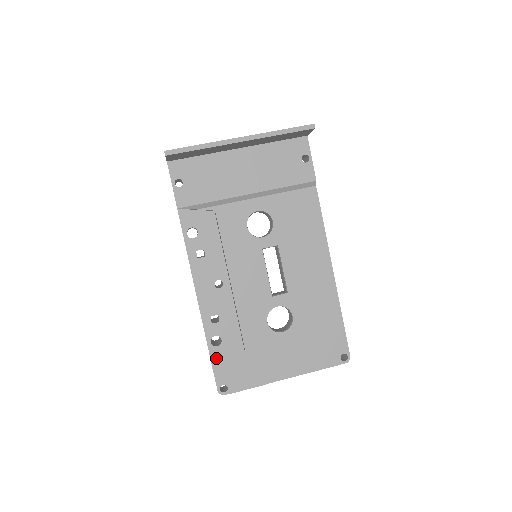
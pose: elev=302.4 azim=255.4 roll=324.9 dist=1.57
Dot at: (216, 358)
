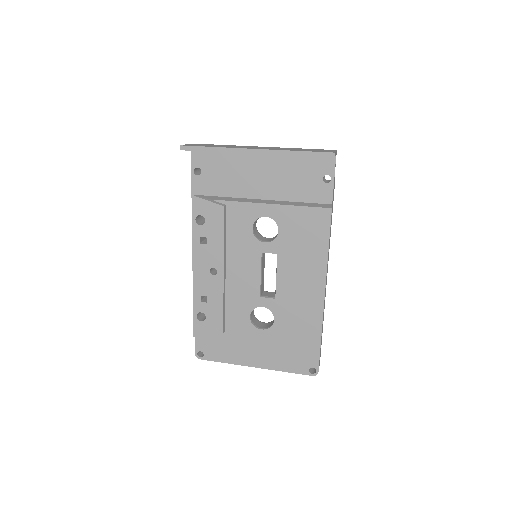
Dot at: (198, 330)
